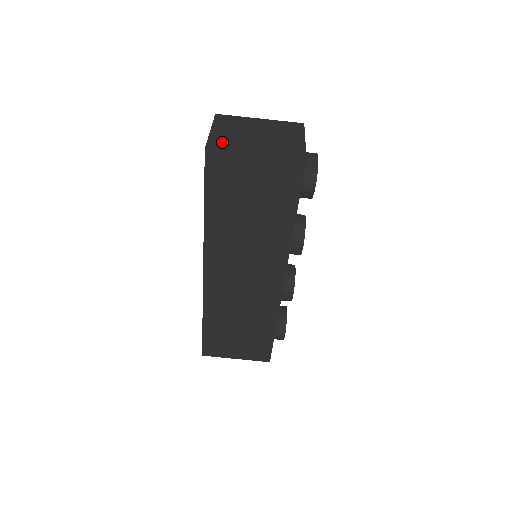
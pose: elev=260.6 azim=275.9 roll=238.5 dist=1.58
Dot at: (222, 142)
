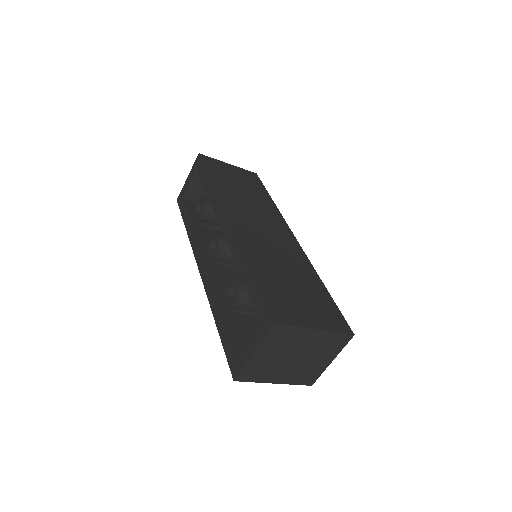
Dot at: (255, 371)
